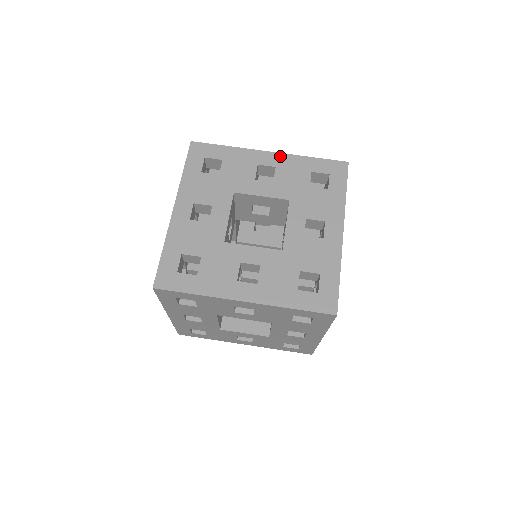
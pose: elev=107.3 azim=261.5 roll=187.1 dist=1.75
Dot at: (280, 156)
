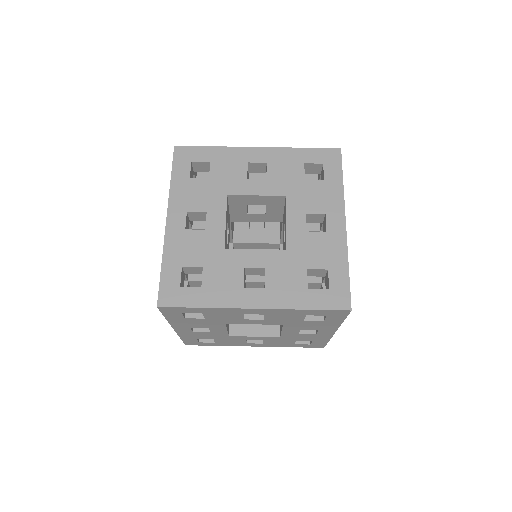
Dot at: (269, 151)
